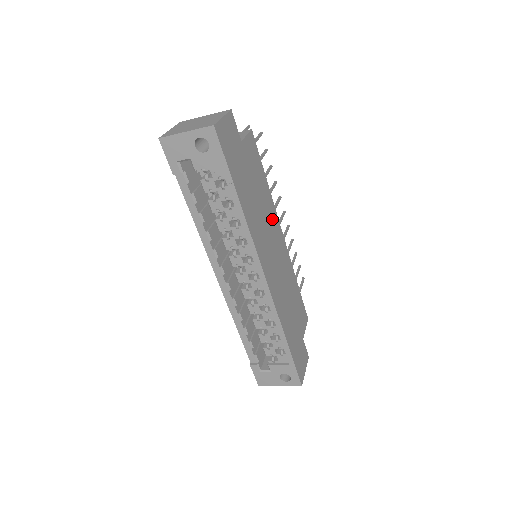
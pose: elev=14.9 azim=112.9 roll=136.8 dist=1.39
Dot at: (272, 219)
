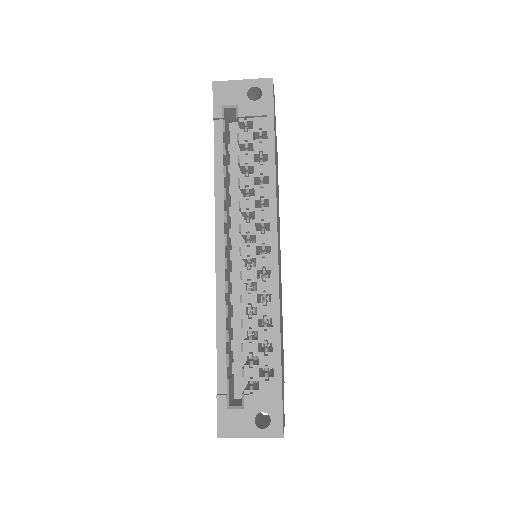
Dot at: (279, 227)
